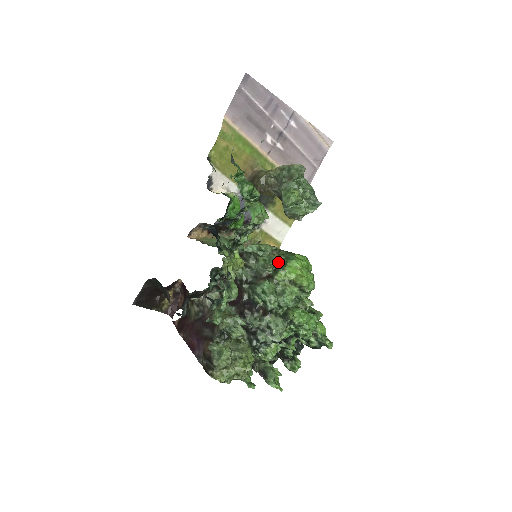
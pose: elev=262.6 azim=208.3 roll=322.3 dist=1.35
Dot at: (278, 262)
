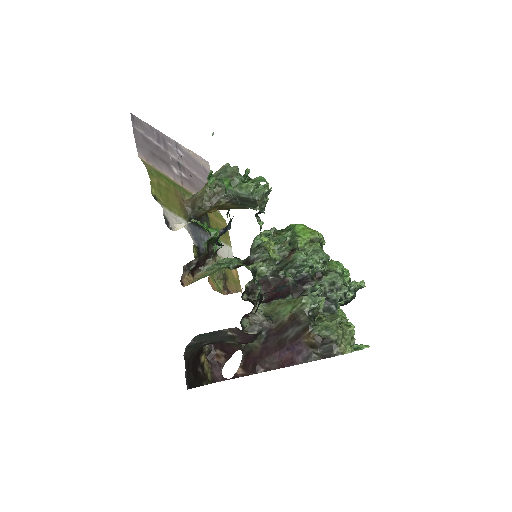
Dot at: (286, 236)
